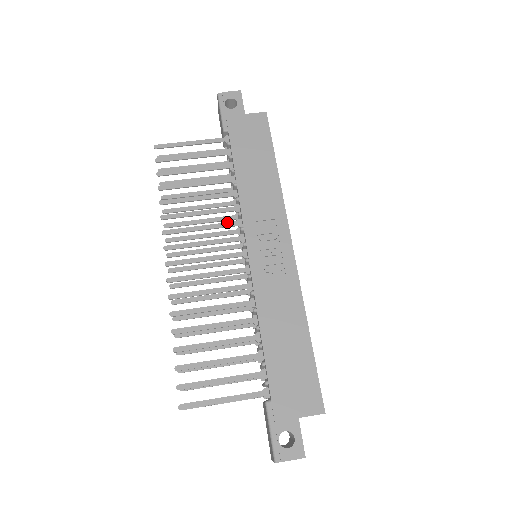
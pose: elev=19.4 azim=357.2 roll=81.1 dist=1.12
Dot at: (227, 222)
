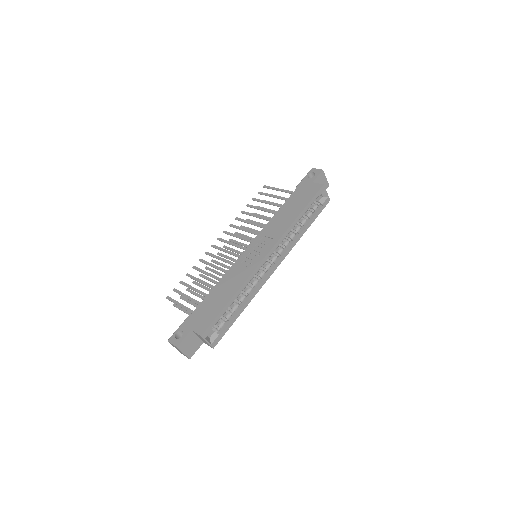
Dot at: (256, 232)
